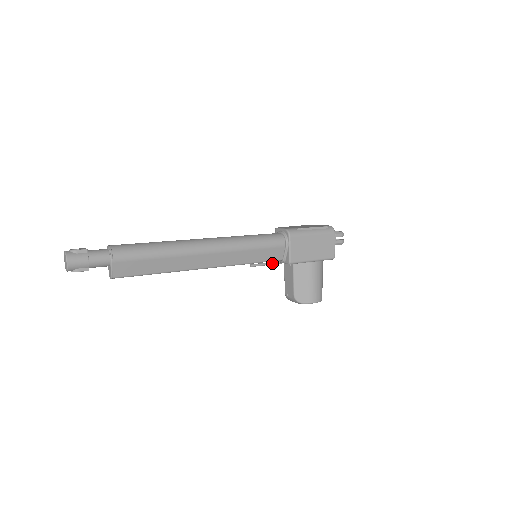
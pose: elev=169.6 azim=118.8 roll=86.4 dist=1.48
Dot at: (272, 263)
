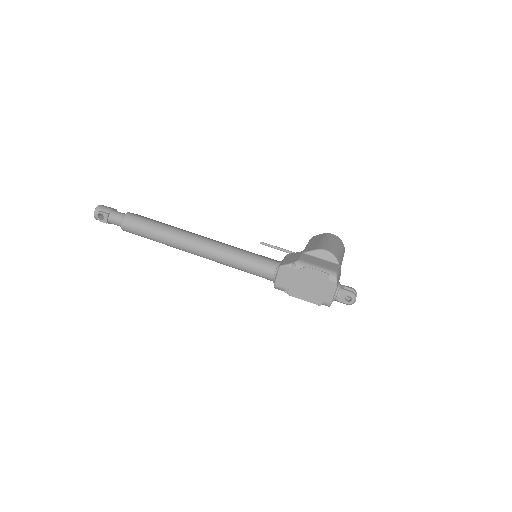
Dot at: (283, 251)
